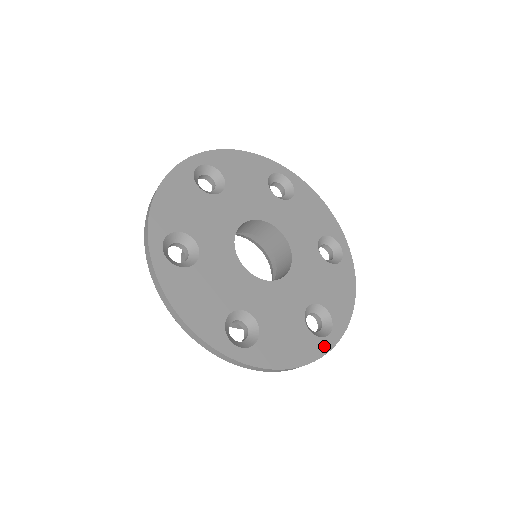
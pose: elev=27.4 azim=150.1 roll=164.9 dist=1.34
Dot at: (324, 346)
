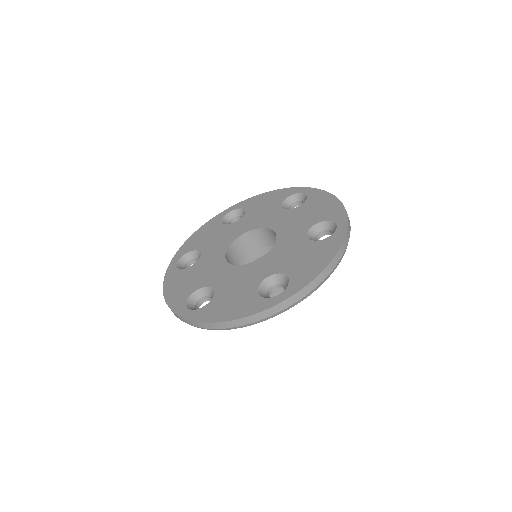
Dot at: (266, 304)
